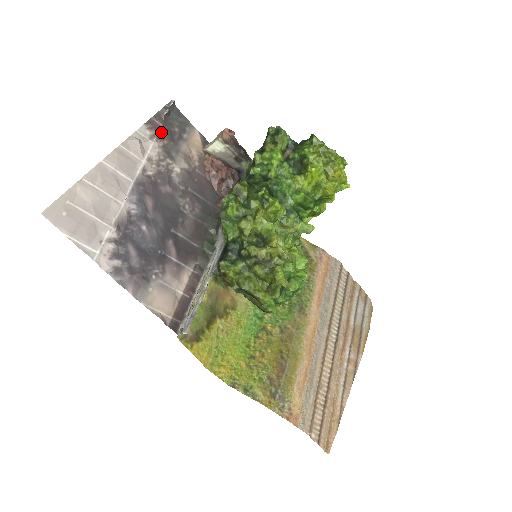
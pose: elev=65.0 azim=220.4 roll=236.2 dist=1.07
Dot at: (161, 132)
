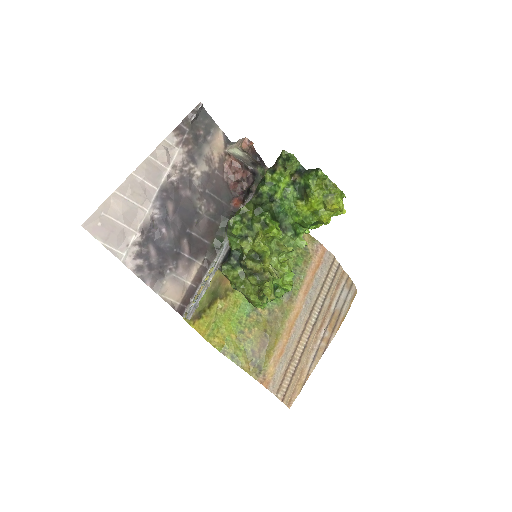
Dot at: (187, 137)
